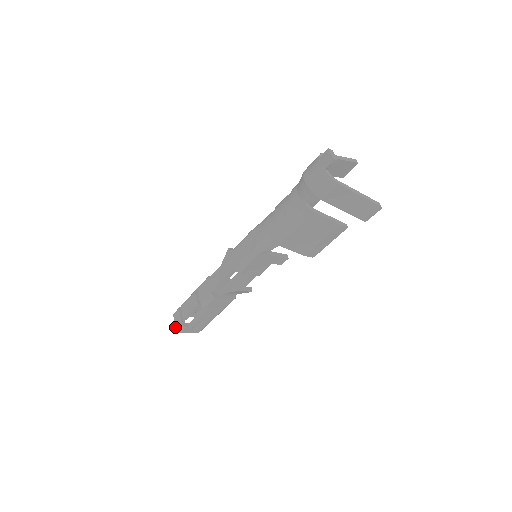
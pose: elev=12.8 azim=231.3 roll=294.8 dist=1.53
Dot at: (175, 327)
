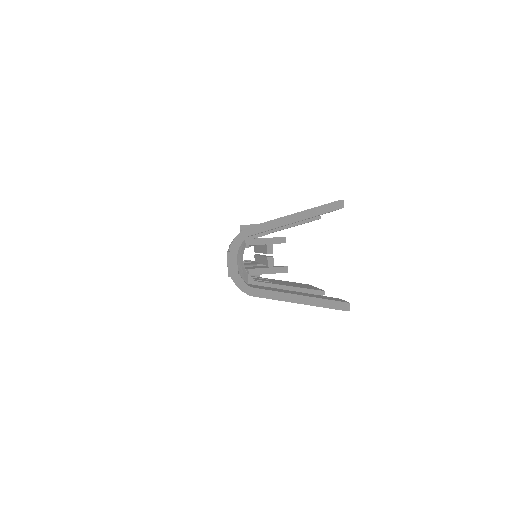
Dot at: occluded
